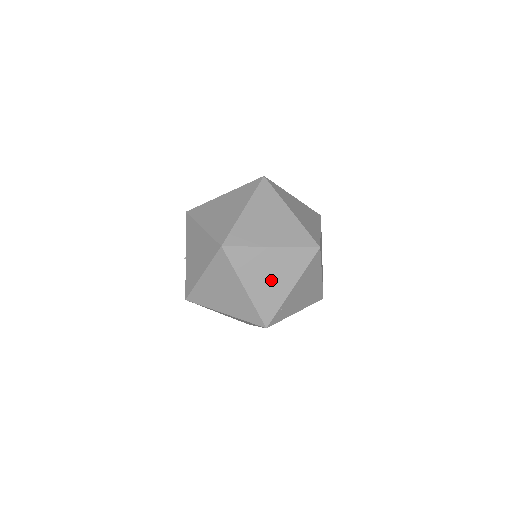
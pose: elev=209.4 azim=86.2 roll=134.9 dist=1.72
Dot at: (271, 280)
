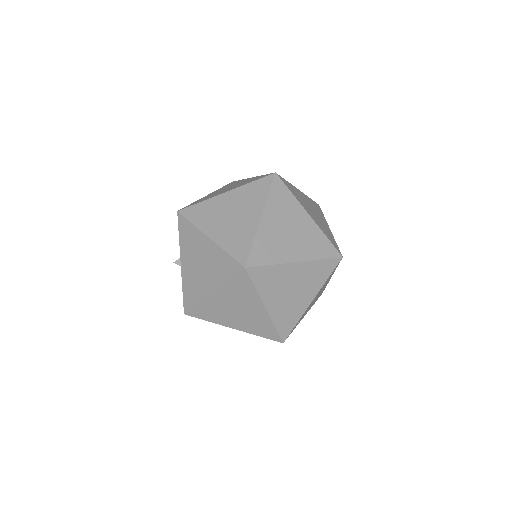
Dot at: (292, 296)
